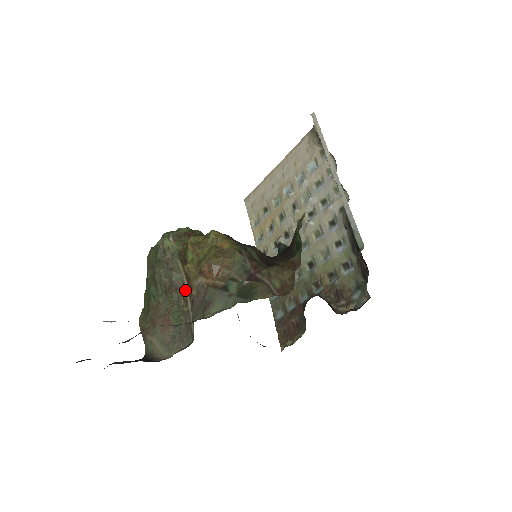
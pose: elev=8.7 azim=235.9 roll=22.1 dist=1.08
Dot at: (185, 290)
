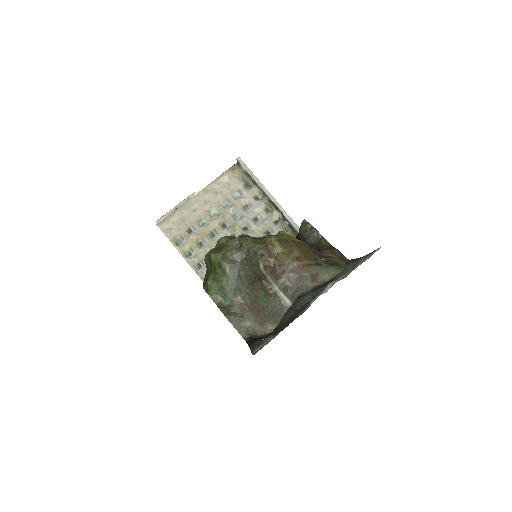
Dot at: (267, 278)
